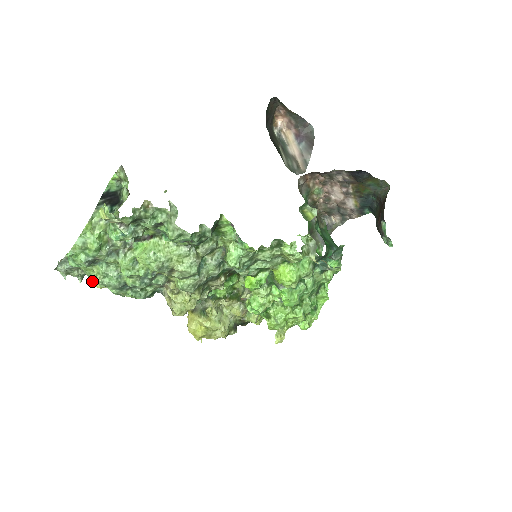
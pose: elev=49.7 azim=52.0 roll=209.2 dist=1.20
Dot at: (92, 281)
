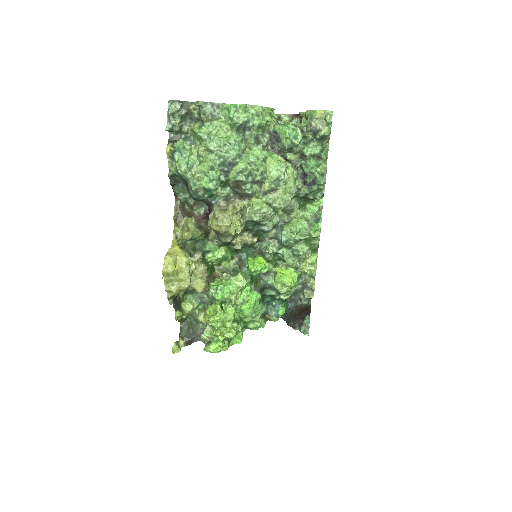
Dot at: (212, 136)
